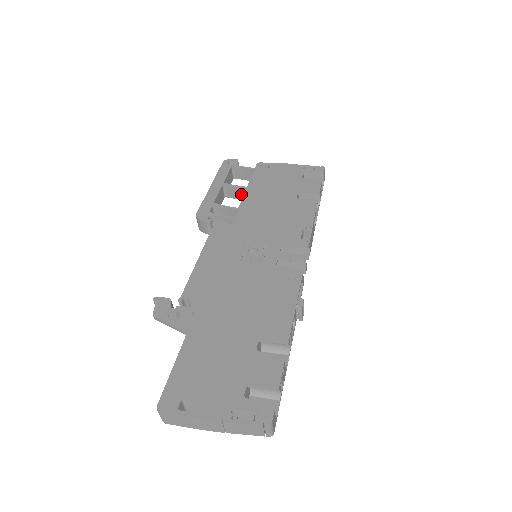
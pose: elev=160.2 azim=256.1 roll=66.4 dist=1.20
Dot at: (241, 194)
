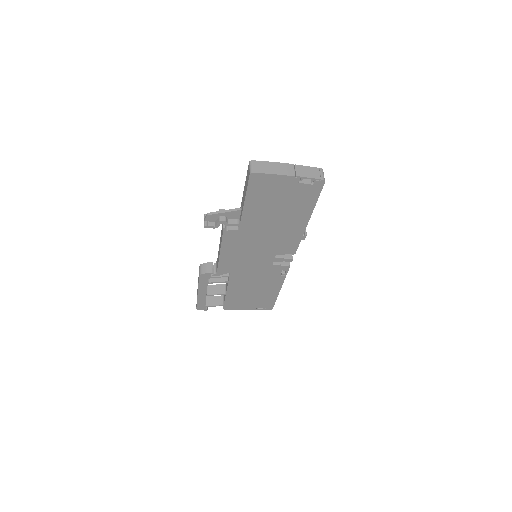
Dot at: (221, 289)
